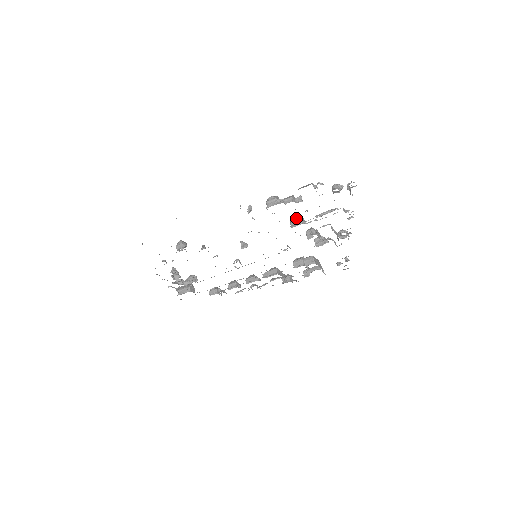
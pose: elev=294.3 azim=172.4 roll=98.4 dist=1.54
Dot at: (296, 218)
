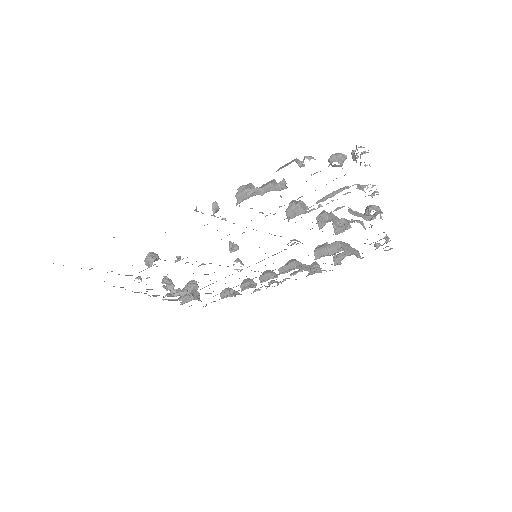
Dot at: (292, 206)
